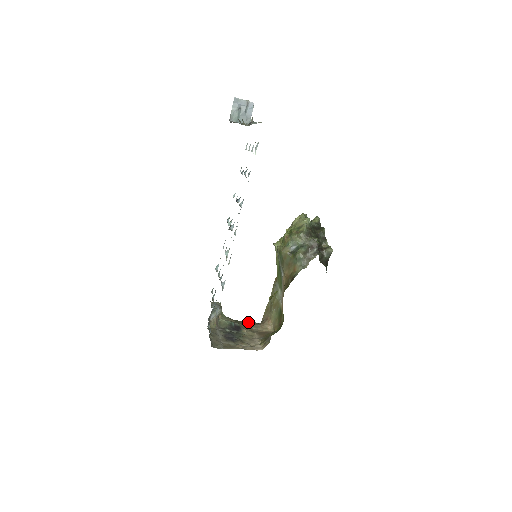
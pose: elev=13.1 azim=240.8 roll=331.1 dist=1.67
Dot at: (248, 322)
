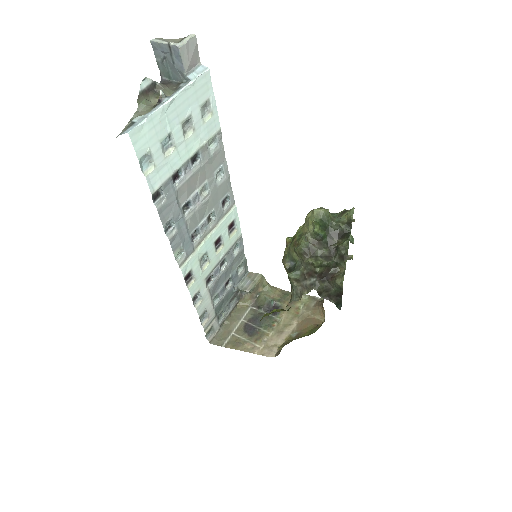
Dot at: (305, 296)
